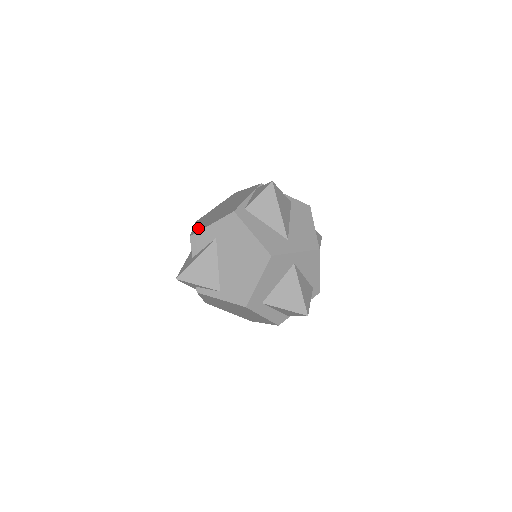
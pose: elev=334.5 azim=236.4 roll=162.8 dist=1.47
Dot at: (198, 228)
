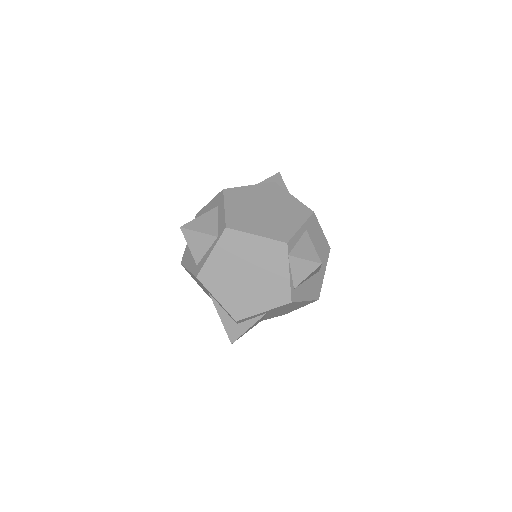
Dot at: (236, 308)
